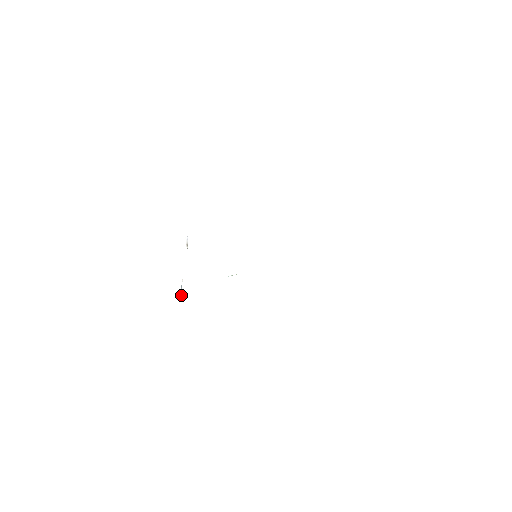
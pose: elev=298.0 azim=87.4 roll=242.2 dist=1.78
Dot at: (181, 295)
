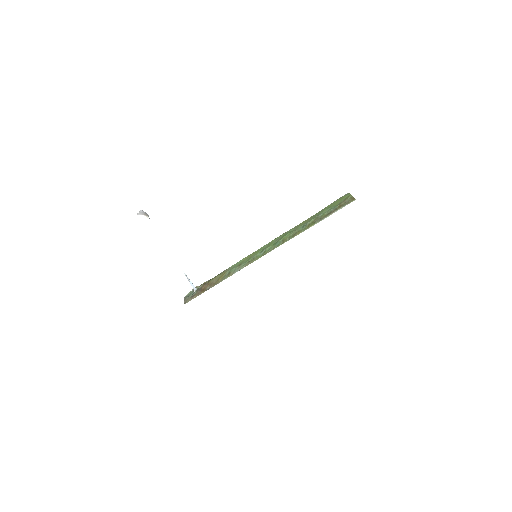
Dot at: (195, 289)
